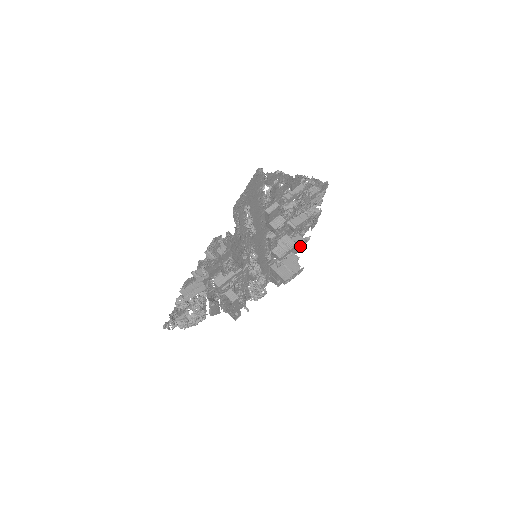
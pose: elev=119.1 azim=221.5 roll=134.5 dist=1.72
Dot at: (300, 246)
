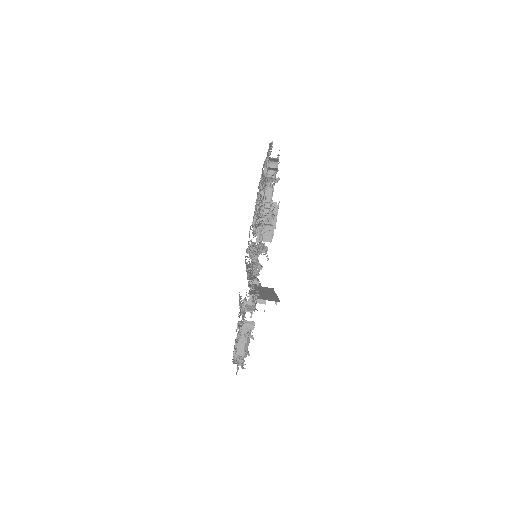
Dot at: occluded
